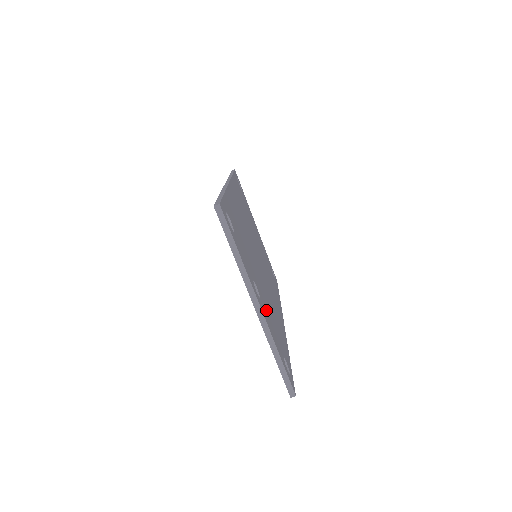
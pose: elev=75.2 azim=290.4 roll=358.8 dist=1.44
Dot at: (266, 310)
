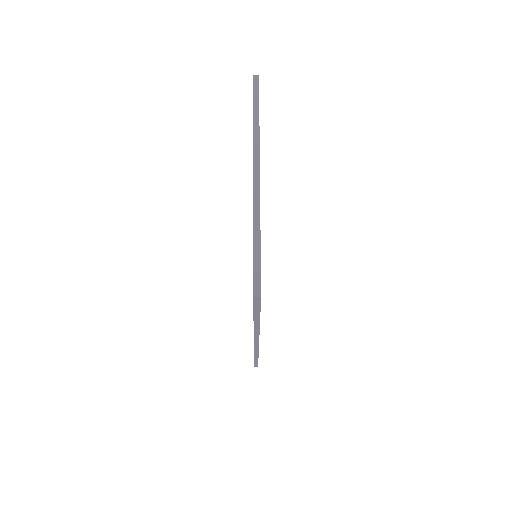
Dot at: occluded
